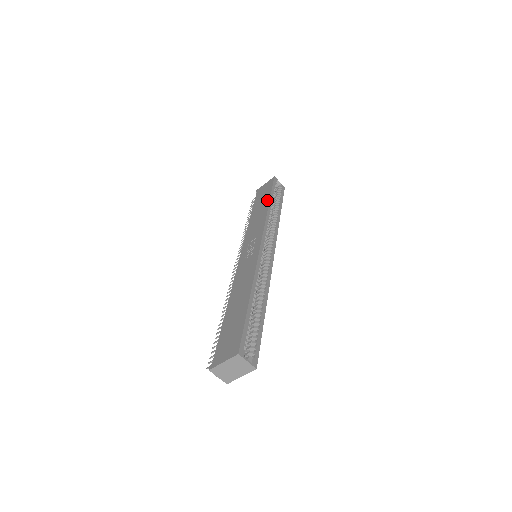
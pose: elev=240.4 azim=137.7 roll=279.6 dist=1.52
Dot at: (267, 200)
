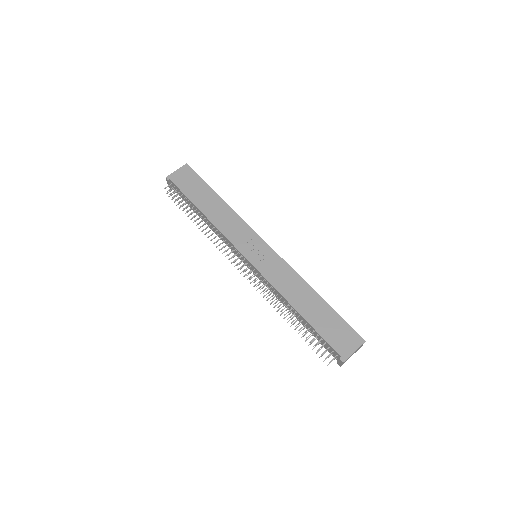
Dot at: (214, 195)
